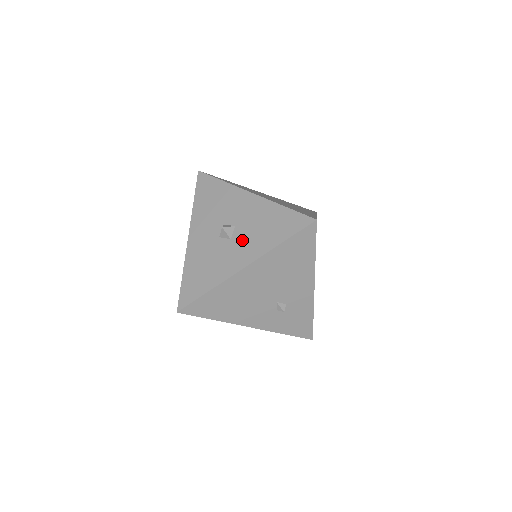
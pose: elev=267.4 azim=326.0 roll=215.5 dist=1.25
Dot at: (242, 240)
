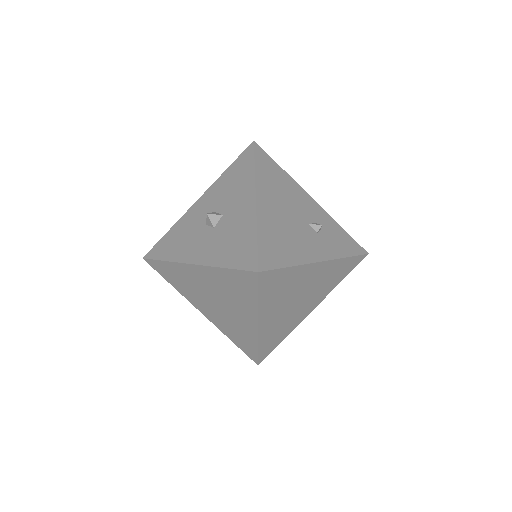
Dot at: (230, 203)
